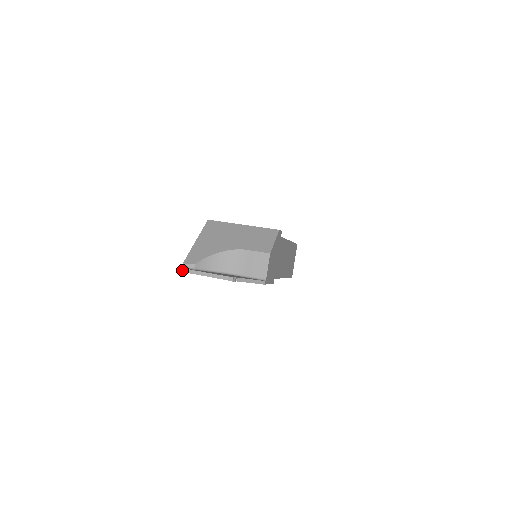
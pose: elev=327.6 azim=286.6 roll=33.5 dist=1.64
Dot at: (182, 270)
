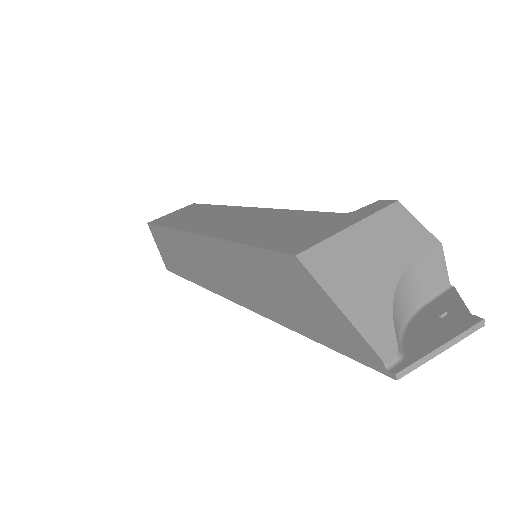
Dot at: (402, 374)
